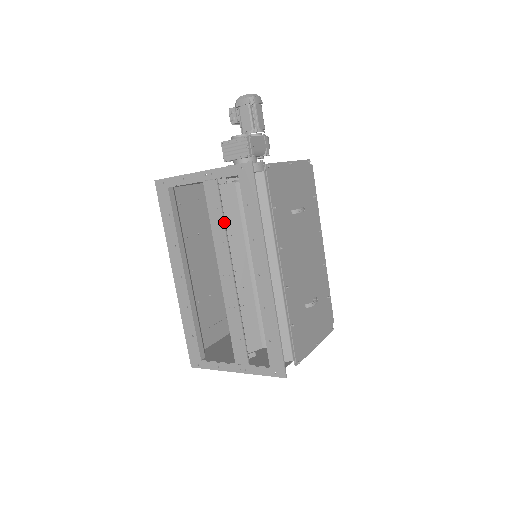
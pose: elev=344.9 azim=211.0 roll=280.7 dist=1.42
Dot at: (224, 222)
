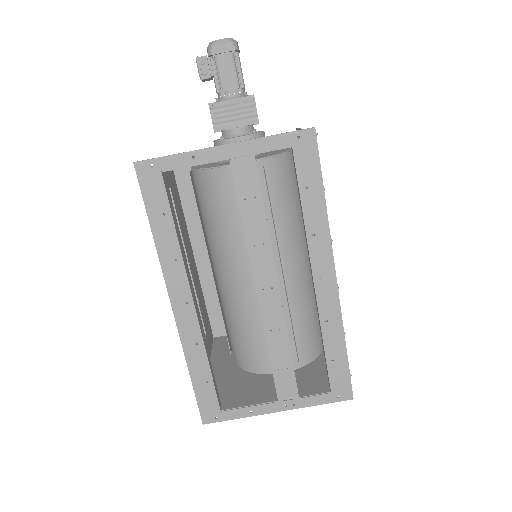
Dot at: (265, 215)
